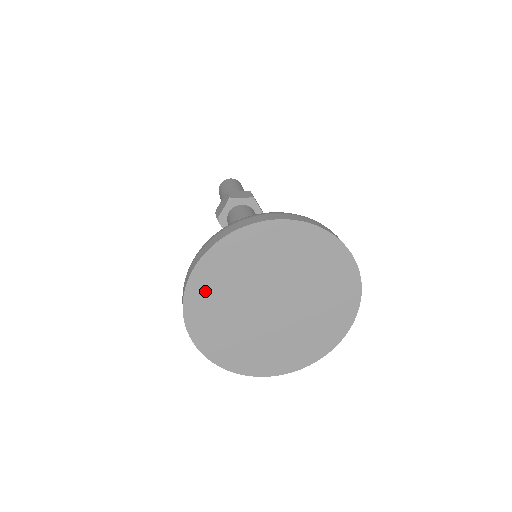
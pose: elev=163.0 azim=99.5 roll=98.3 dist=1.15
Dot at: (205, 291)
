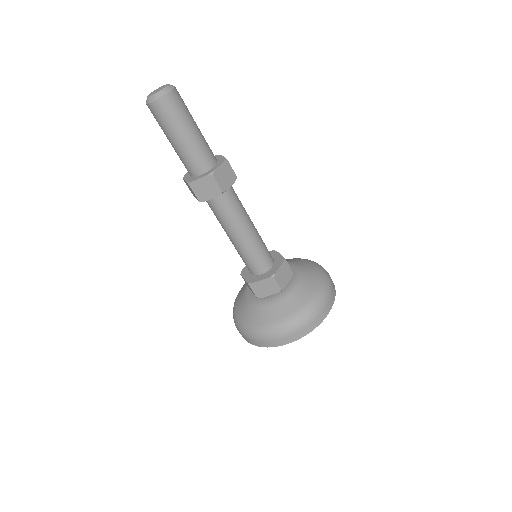
Dot at: occluded
